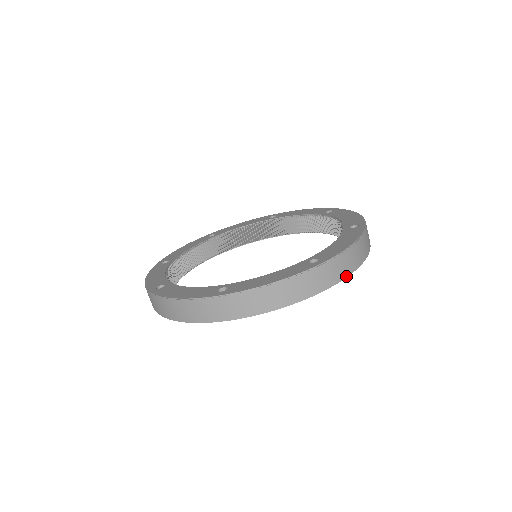
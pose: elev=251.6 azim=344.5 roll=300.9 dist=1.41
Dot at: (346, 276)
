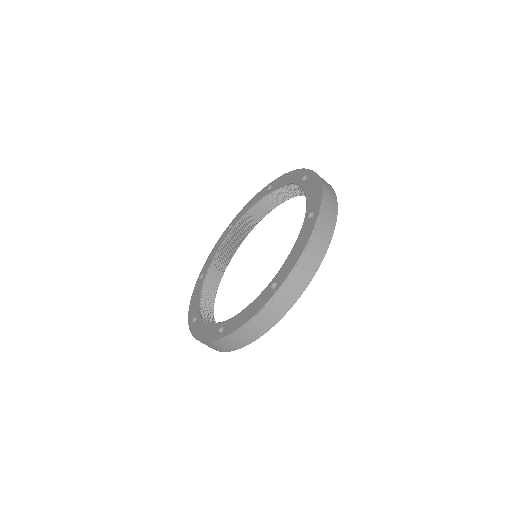
Dot at: (247, 344)
